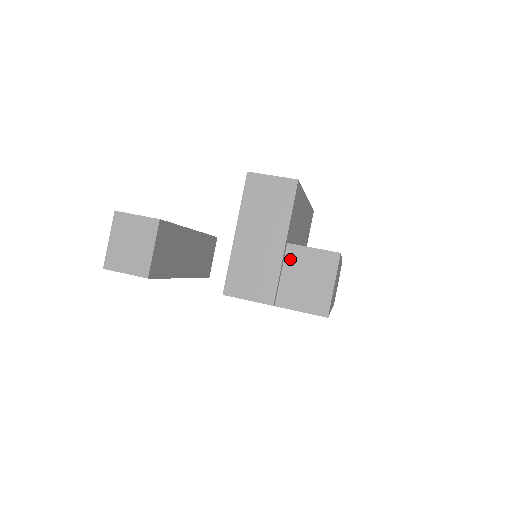
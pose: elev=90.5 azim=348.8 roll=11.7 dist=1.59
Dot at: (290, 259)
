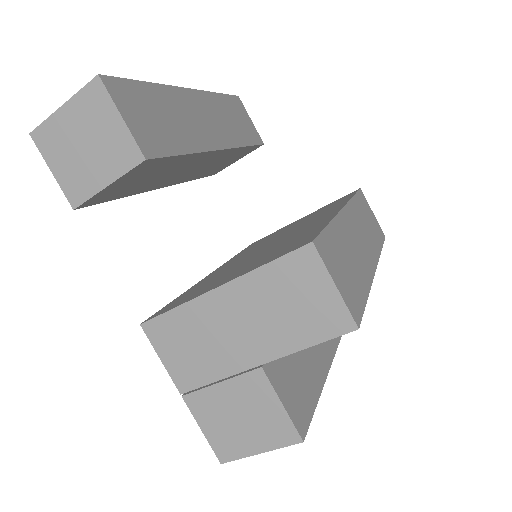
Dot at: (246, 383)
